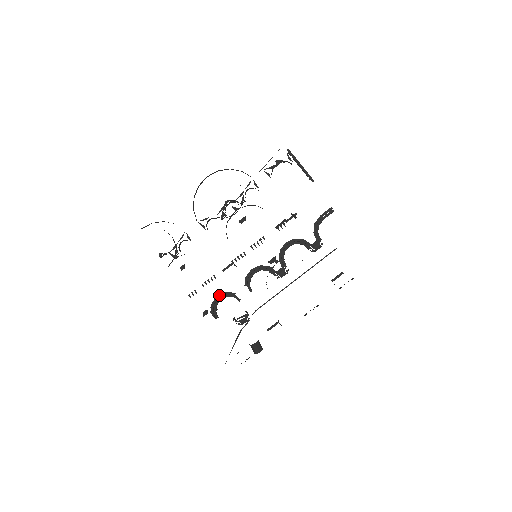
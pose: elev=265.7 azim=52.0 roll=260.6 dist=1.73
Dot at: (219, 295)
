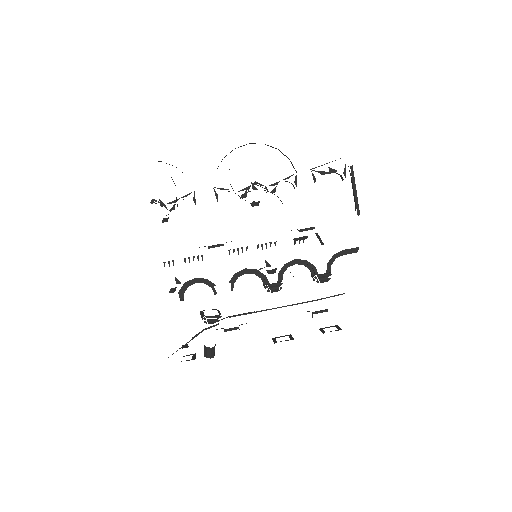
Dot at: (197, 278)
